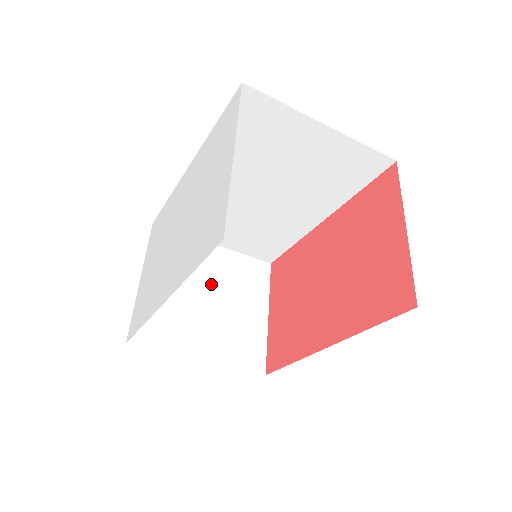
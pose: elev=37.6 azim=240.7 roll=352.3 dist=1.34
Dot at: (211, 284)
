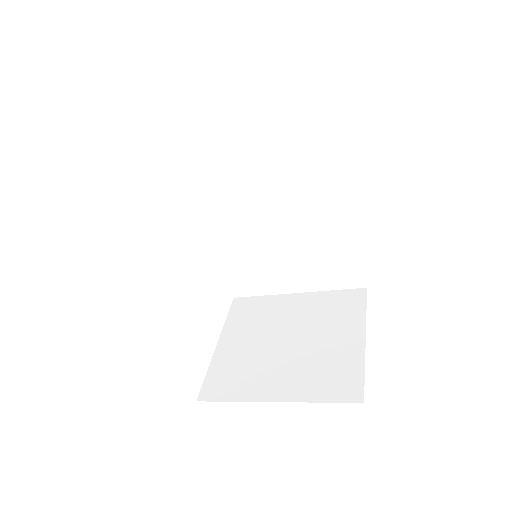
Dot at: (291, 328)
